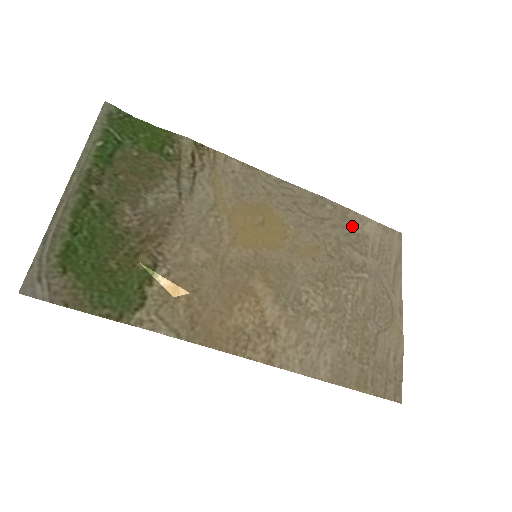
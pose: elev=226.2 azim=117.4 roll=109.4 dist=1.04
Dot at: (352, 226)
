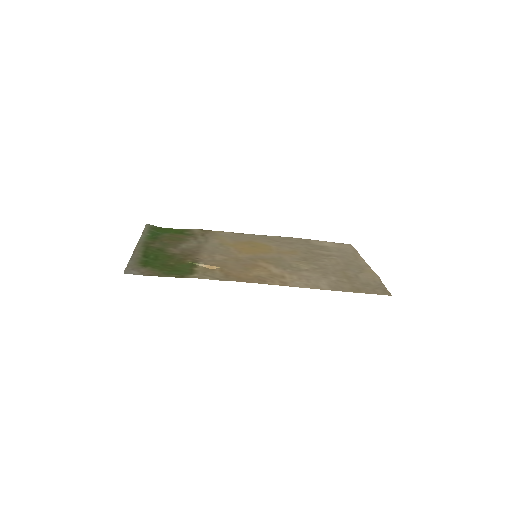
Dot at: (314, 244)
